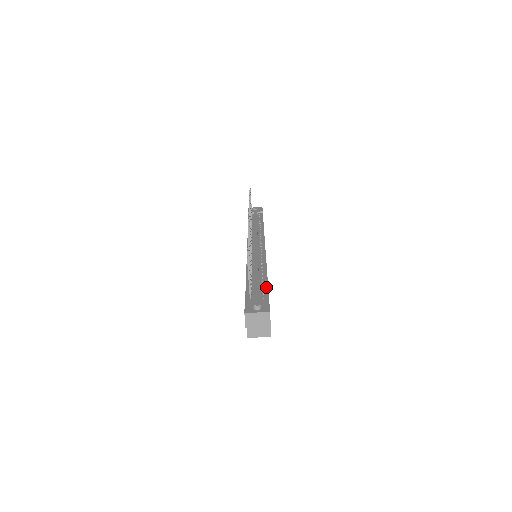
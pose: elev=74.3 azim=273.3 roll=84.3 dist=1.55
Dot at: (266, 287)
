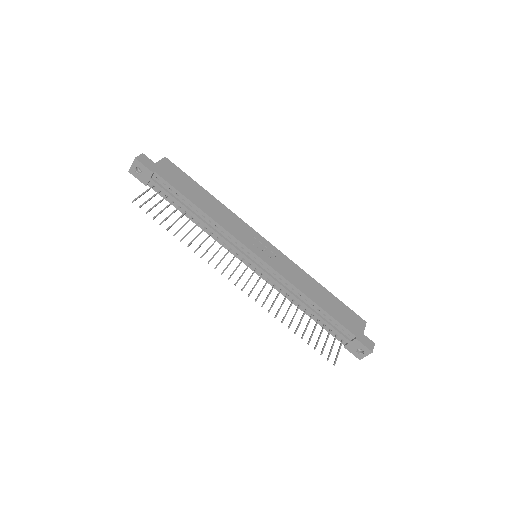
Dot at: (335, 322)
